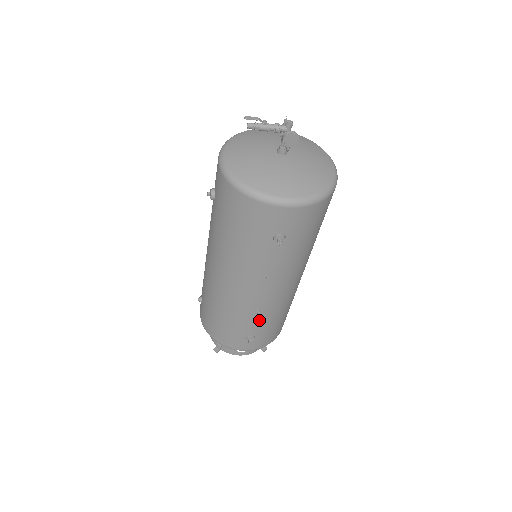
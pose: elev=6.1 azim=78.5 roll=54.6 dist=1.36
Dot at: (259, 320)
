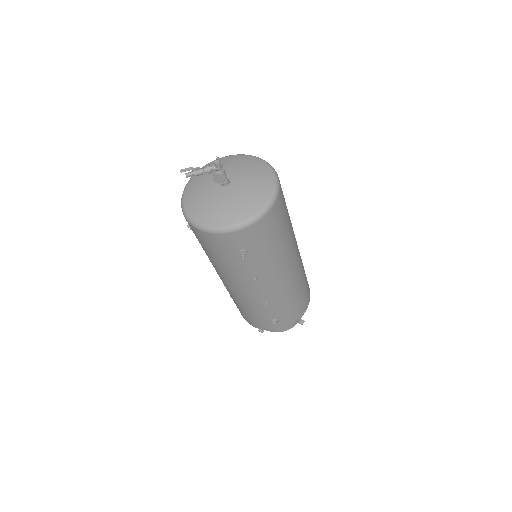
Dot at: (272, 308)
